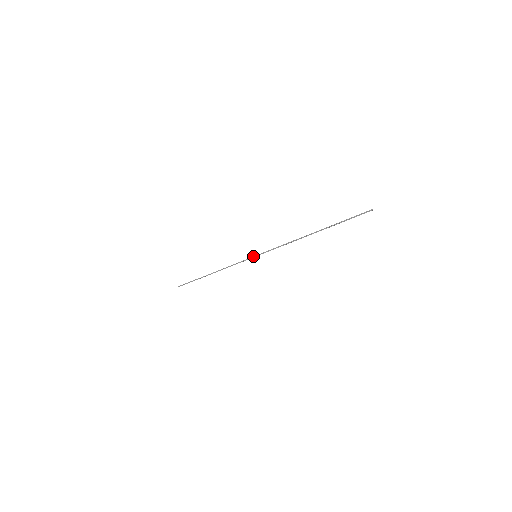
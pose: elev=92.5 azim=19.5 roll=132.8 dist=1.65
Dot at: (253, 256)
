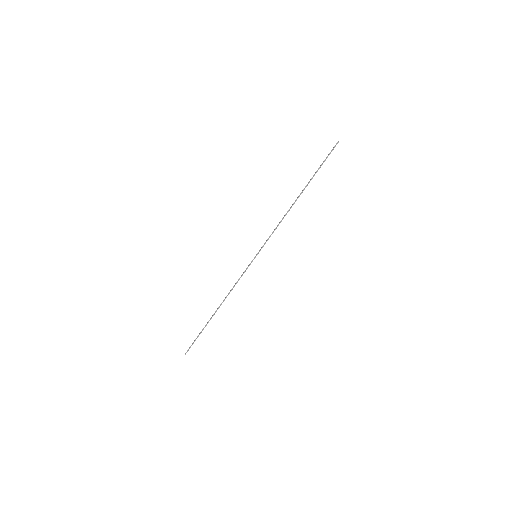
Dot at: occluded
